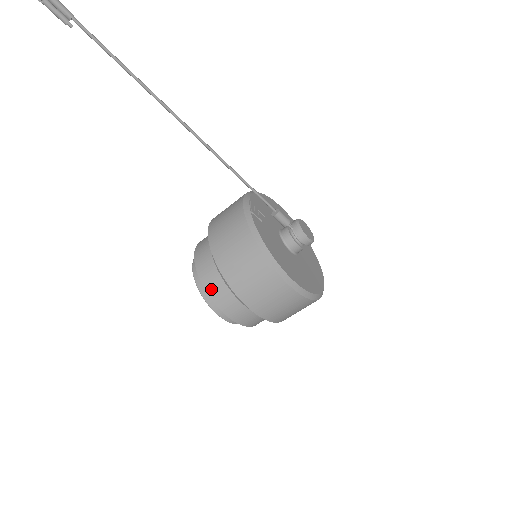
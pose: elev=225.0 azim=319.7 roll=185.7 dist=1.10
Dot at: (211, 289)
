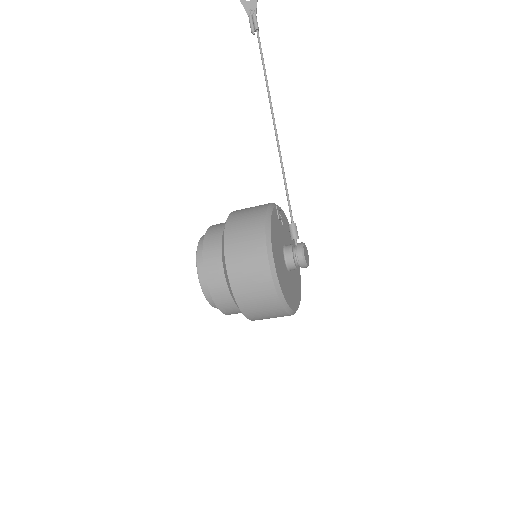
Dot at: (209, 239)
